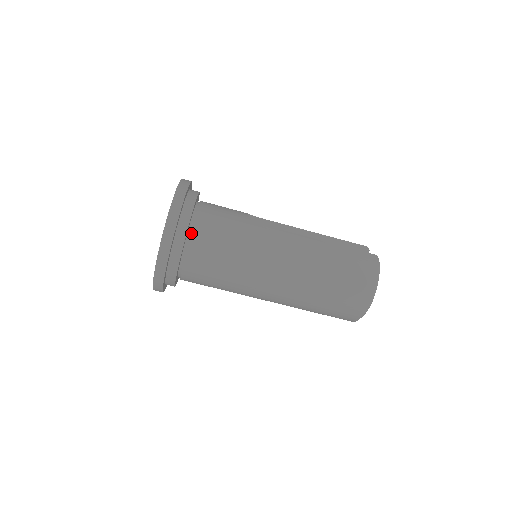
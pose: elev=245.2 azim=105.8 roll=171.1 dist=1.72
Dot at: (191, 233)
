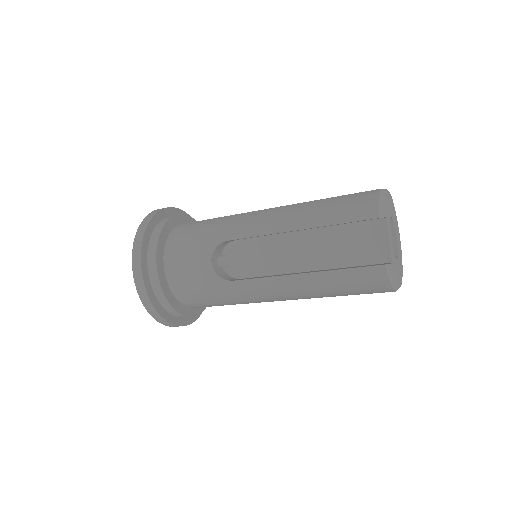
Dot at: occluded
